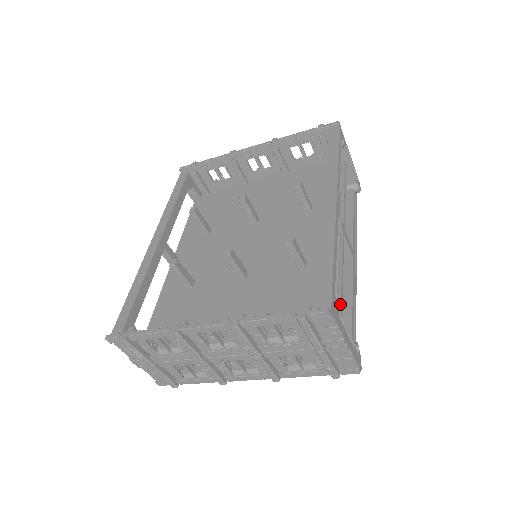
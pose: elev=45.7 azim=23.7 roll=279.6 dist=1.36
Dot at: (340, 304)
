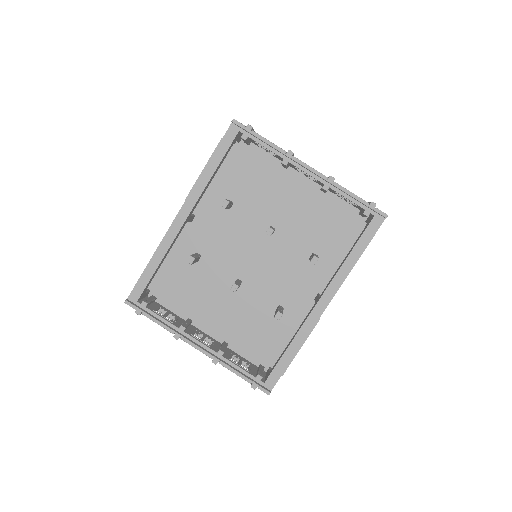
Dot at: occluded
